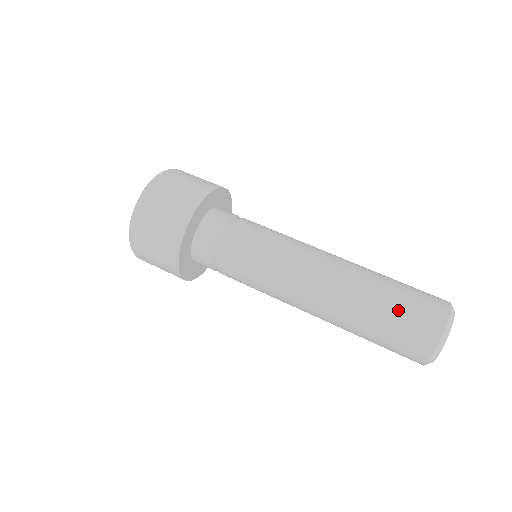
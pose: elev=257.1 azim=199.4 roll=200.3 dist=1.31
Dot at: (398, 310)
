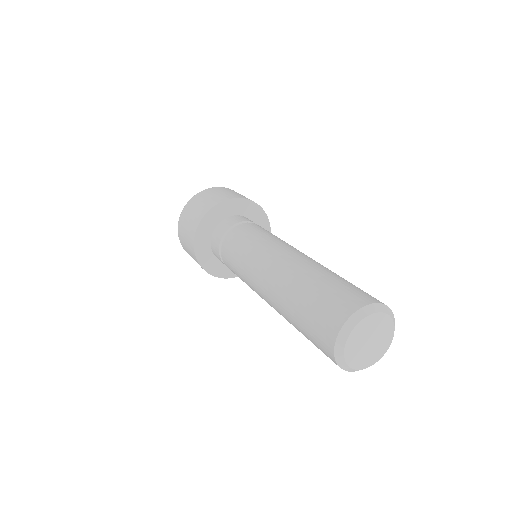
Dot at: (326, 288)
